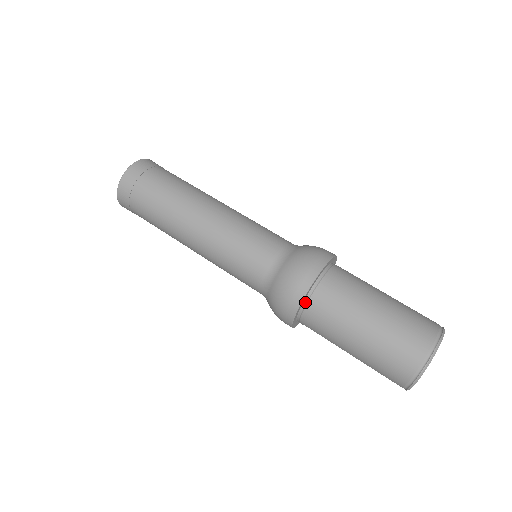
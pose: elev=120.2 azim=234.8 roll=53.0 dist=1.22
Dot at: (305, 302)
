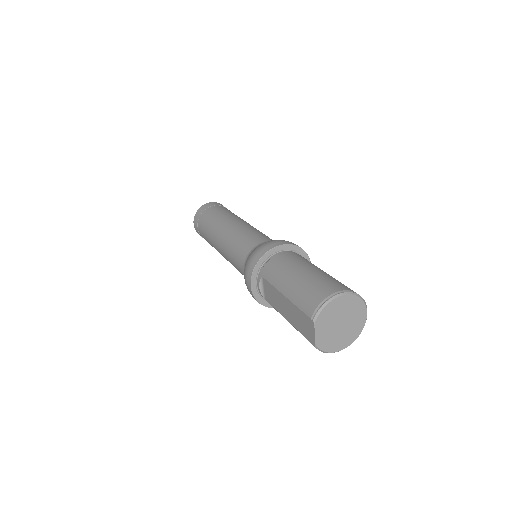
Dot at: (276, 254)
